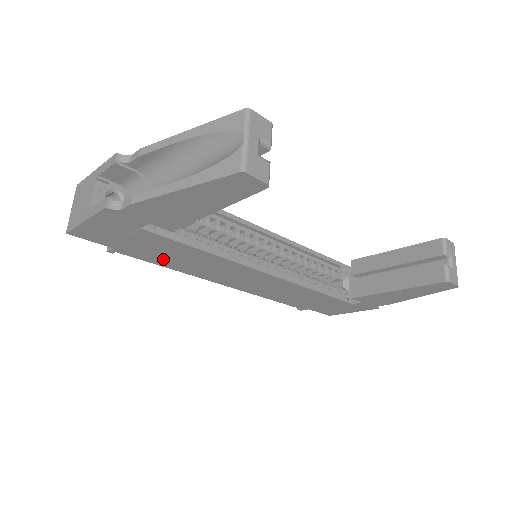
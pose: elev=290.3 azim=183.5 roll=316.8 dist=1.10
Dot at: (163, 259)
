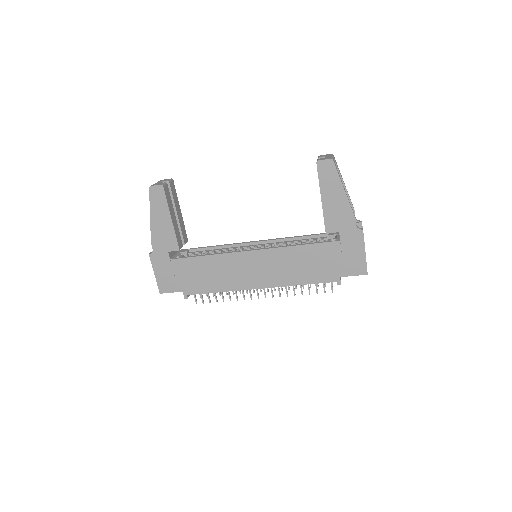
Dot at: (206, 283)
